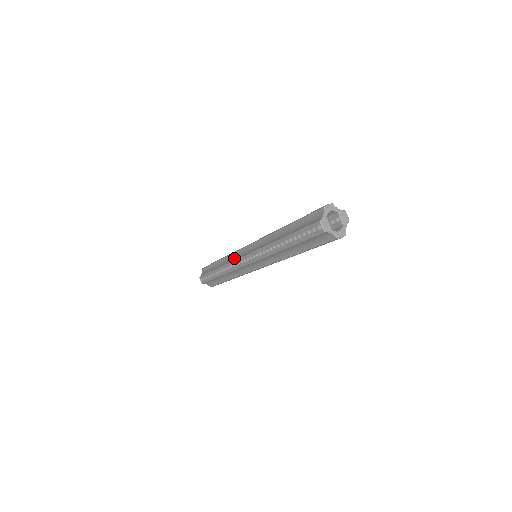
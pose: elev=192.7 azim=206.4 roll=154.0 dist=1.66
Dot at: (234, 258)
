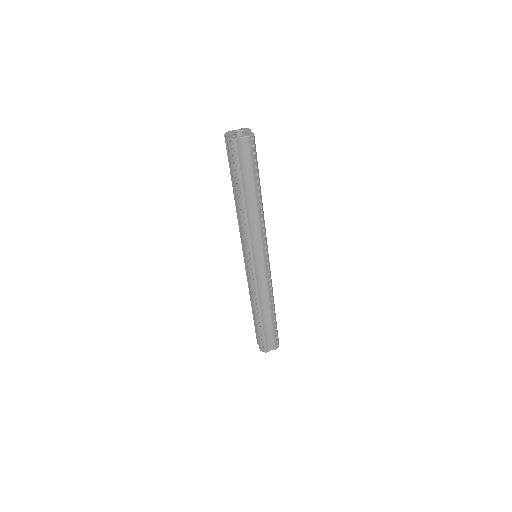
Dot at: occluded
